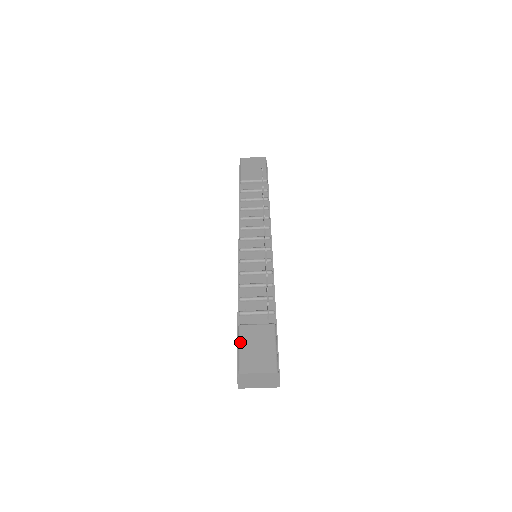
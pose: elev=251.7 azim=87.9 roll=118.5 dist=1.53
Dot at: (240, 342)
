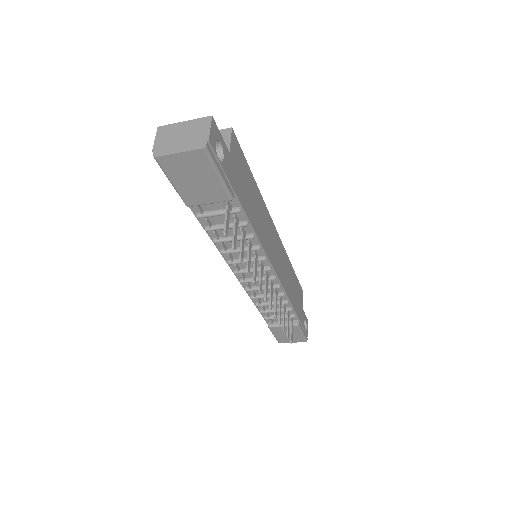
Dot at: (273, 334)
